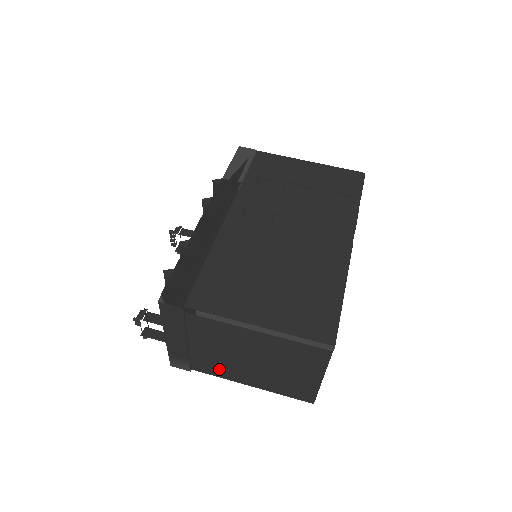
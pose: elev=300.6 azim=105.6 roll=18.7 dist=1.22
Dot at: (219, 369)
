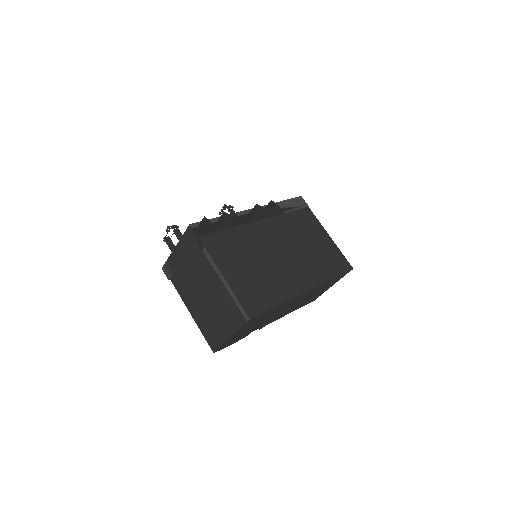
Dot at: (184, 290)
